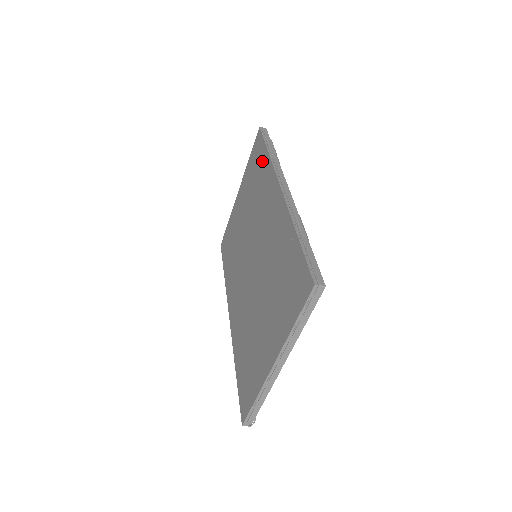
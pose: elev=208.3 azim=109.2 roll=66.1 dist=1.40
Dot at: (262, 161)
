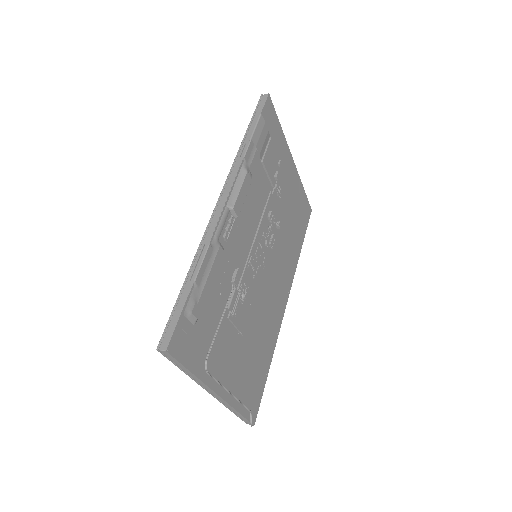
Dot at: occluded
